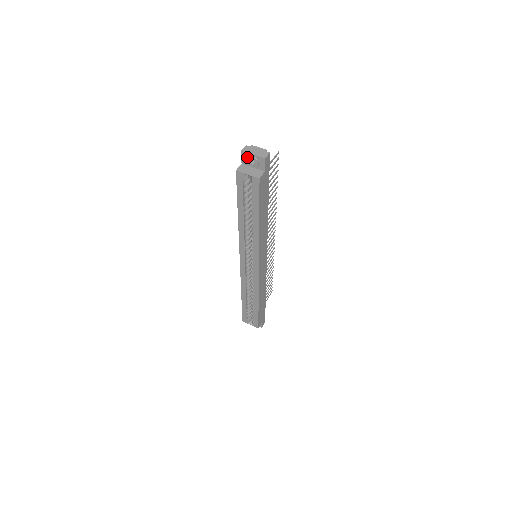
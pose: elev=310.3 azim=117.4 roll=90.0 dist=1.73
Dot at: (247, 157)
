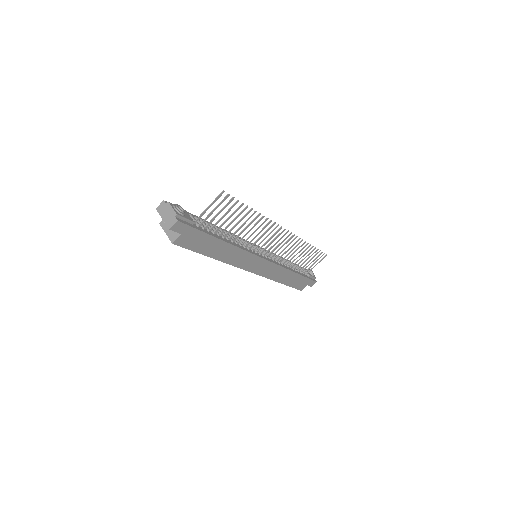
Dot at: occluded
